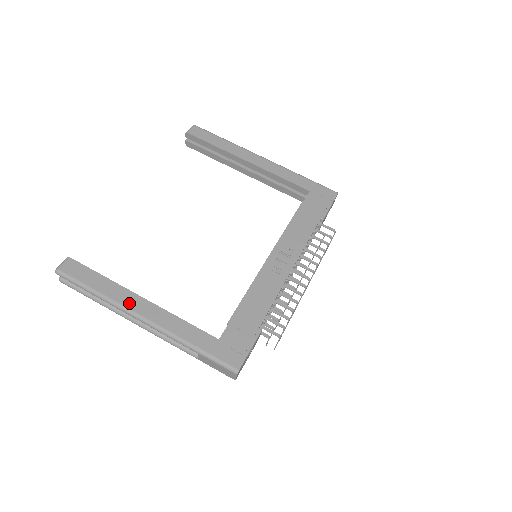
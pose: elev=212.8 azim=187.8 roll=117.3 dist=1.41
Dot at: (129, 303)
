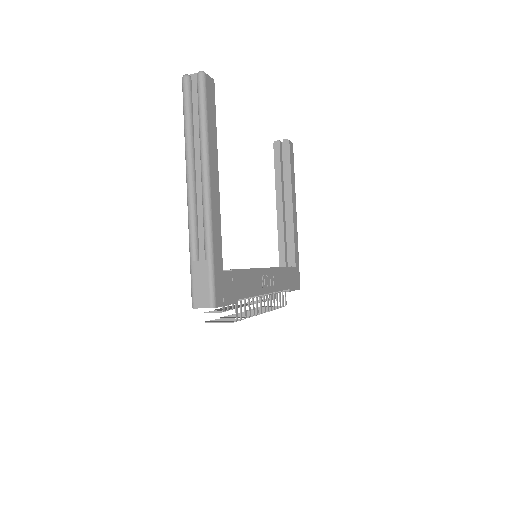
Dot at: (212, 166)
